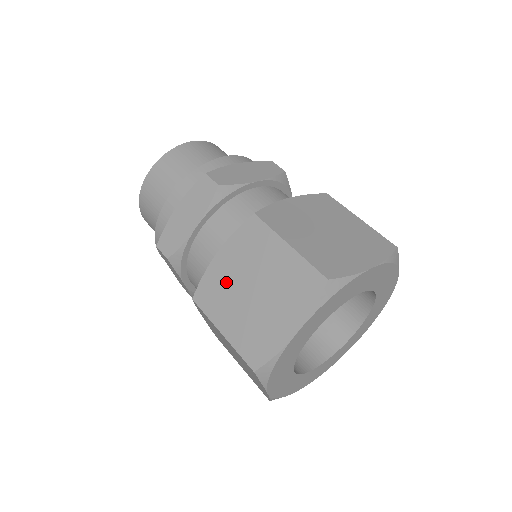
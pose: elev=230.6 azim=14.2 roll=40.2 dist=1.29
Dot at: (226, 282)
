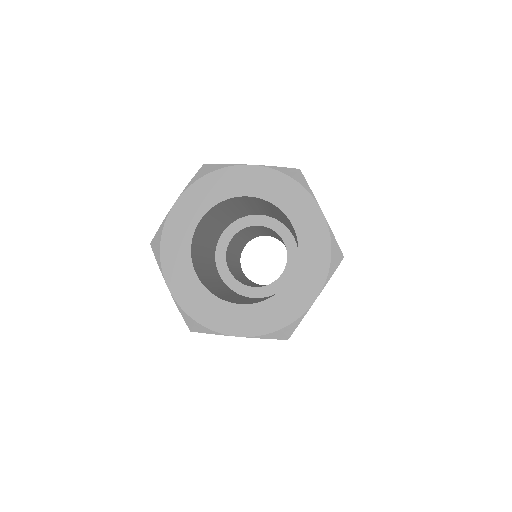
Dot at: occluded
